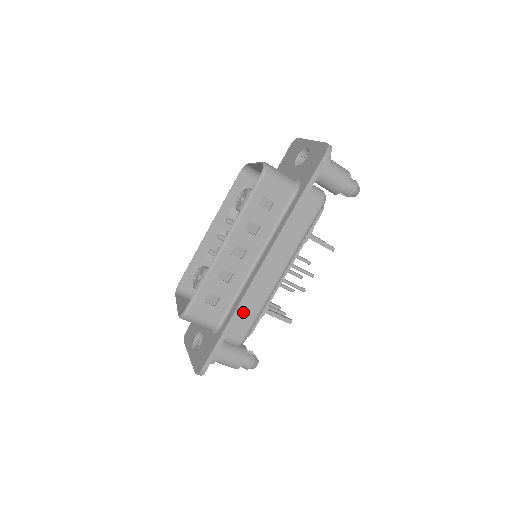
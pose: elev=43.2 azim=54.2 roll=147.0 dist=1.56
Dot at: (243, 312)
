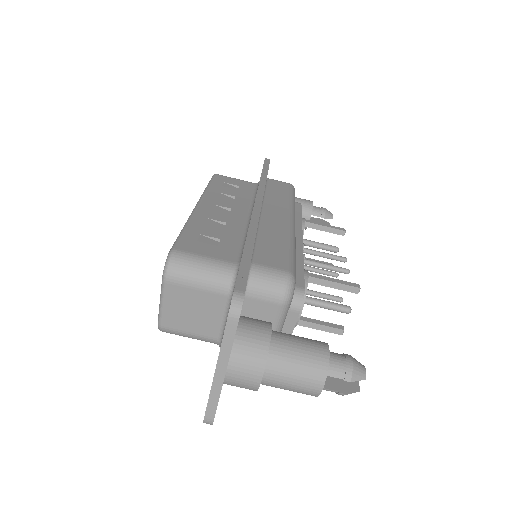
Dot at: (264, 244)
